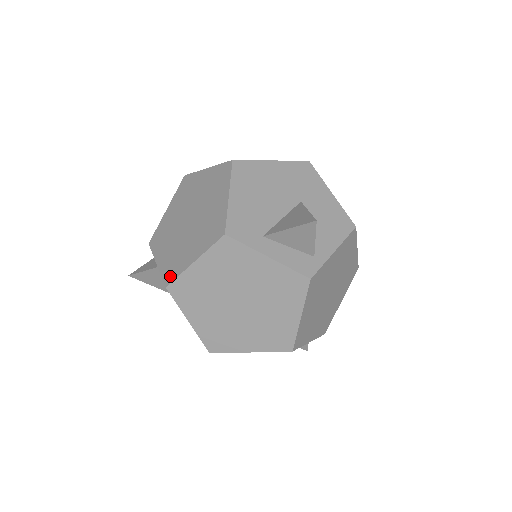
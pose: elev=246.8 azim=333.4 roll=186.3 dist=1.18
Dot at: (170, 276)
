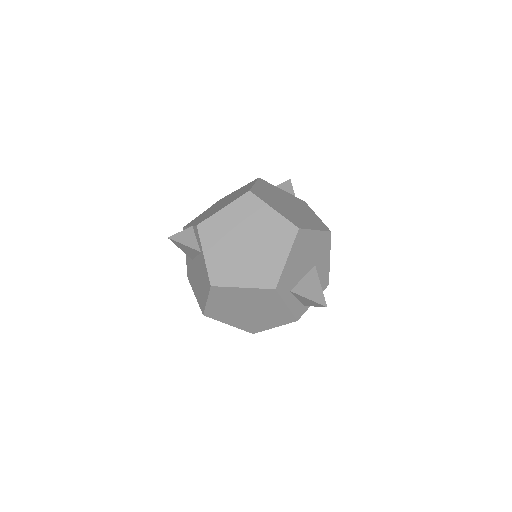
Dot at: (217, 280)
